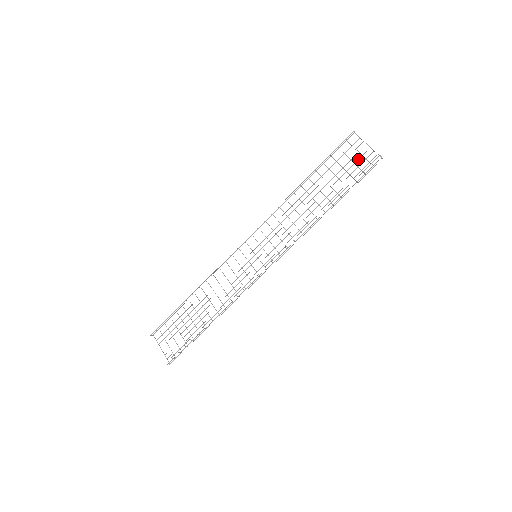
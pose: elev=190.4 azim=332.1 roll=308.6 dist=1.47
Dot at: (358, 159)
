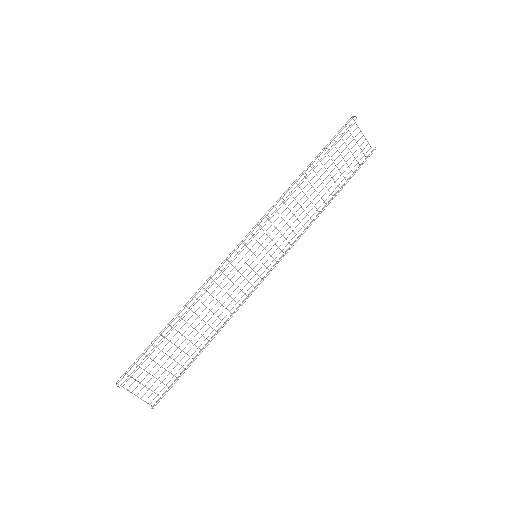
Dot at: (353, 146)
